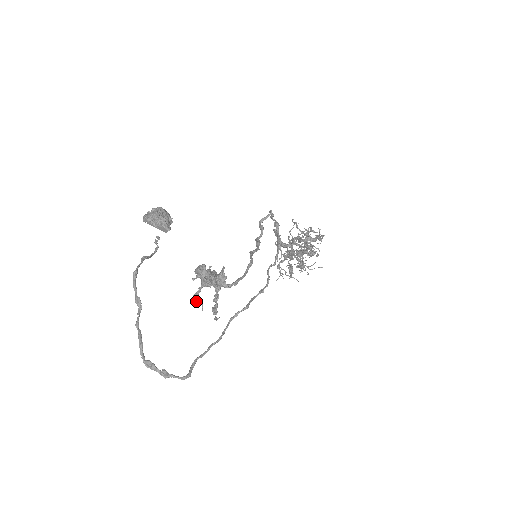
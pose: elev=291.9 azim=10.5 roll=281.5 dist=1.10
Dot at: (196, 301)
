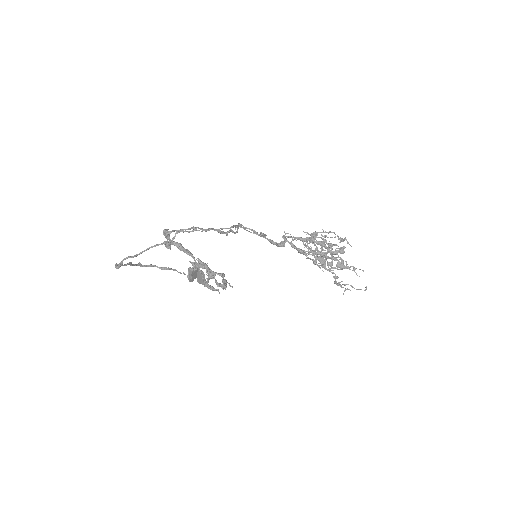
Dot at: (207, 286)
